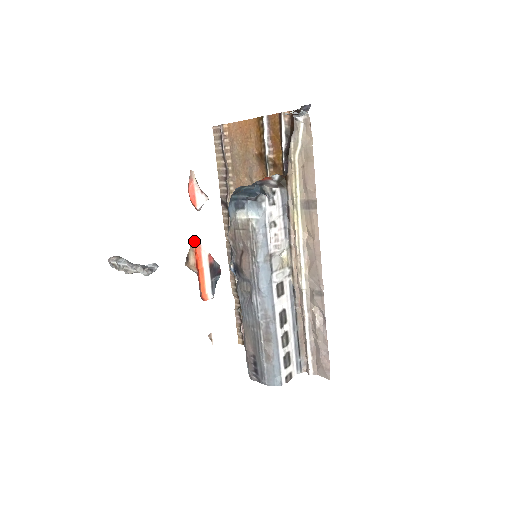
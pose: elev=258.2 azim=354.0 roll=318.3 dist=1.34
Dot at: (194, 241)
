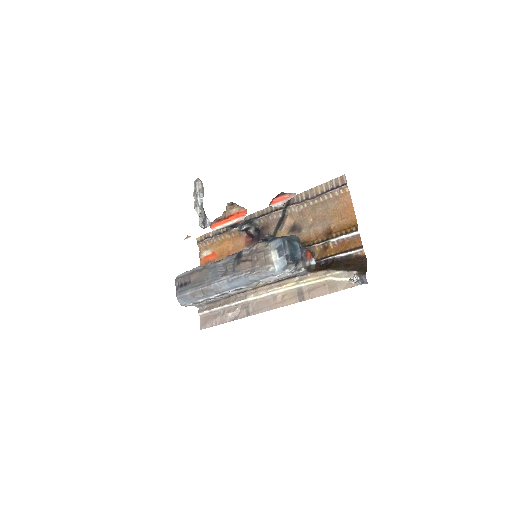
Dot at: (246, 209)
